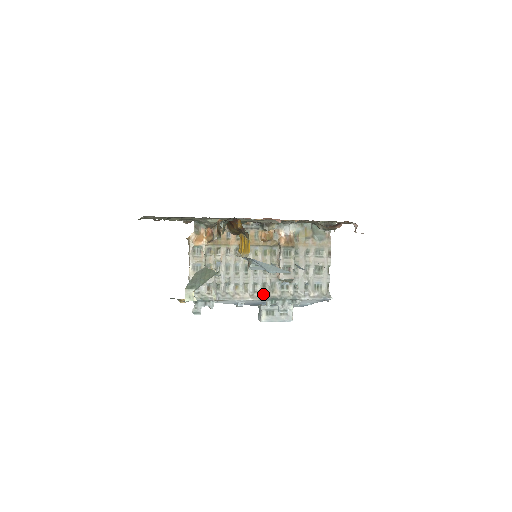
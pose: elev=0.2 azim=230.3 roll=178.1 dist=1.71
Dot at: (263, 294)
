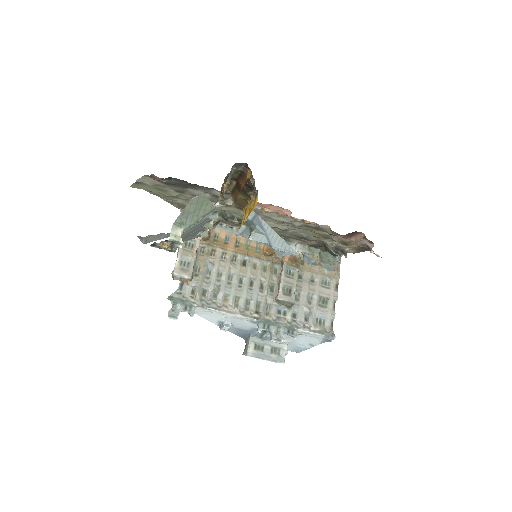
Dot at: (255, 314)
